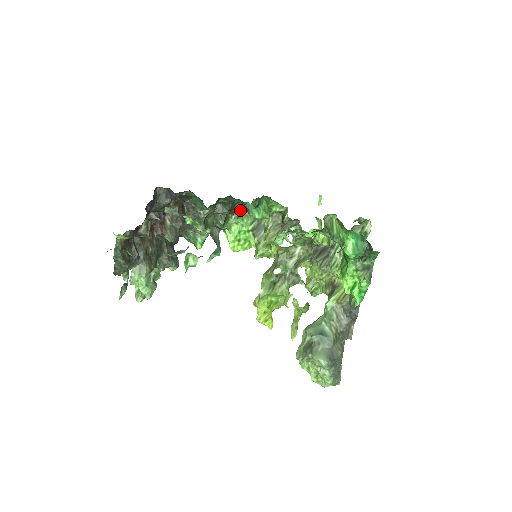
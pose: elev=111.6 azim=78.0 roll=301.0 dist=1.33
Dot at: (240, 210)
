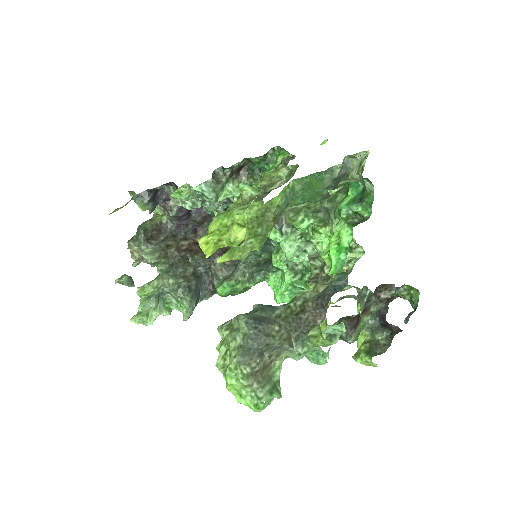
Dot at: occluded
